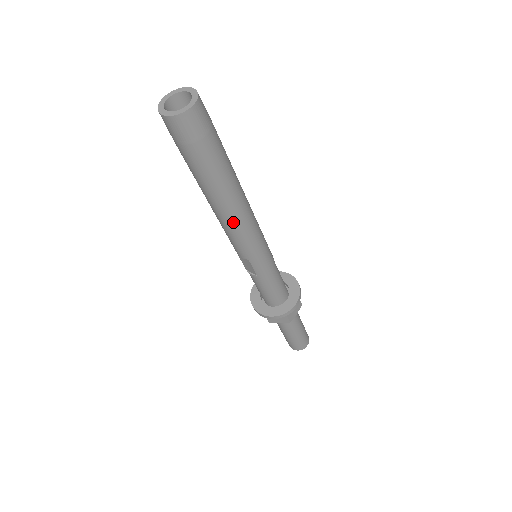
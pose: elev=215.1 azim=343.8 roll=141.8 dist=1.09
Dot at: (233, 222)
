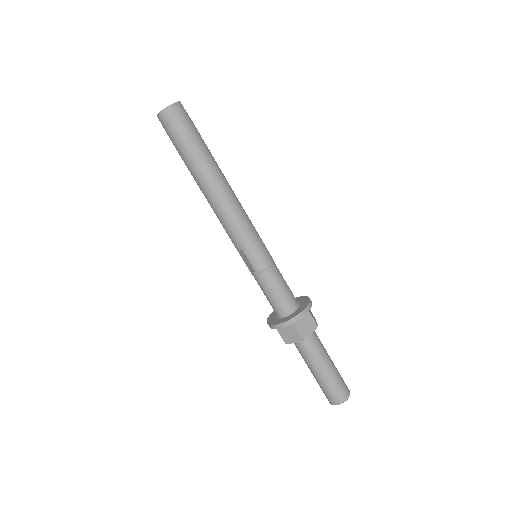
Dot at: (218, 204)
